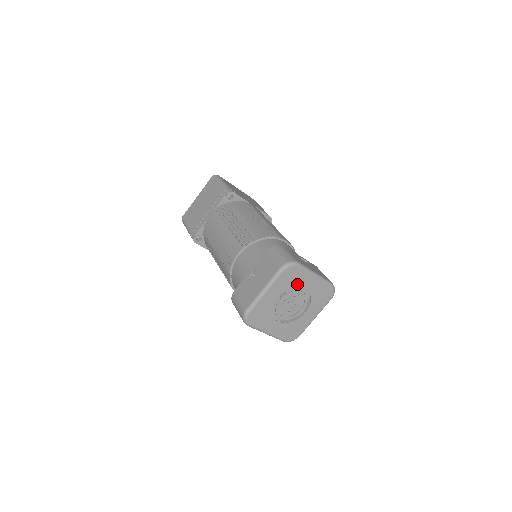
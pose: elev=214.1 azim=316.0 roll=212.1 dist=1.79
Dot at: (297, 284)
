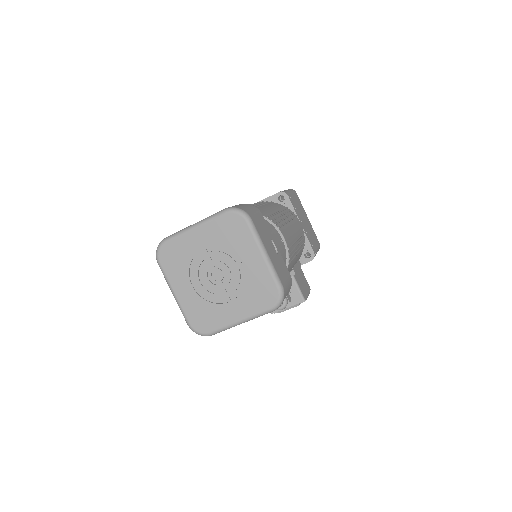
Dot at: (235, 247)
